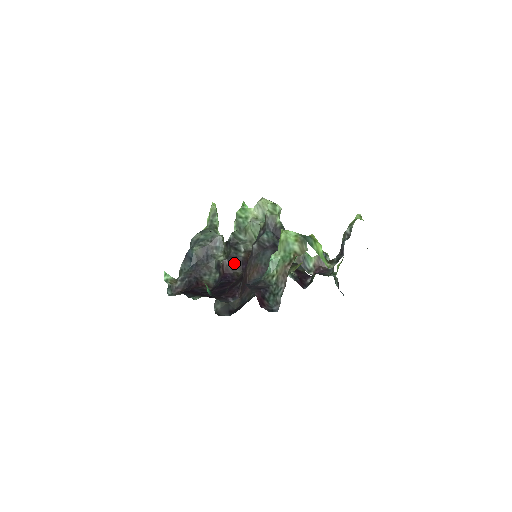
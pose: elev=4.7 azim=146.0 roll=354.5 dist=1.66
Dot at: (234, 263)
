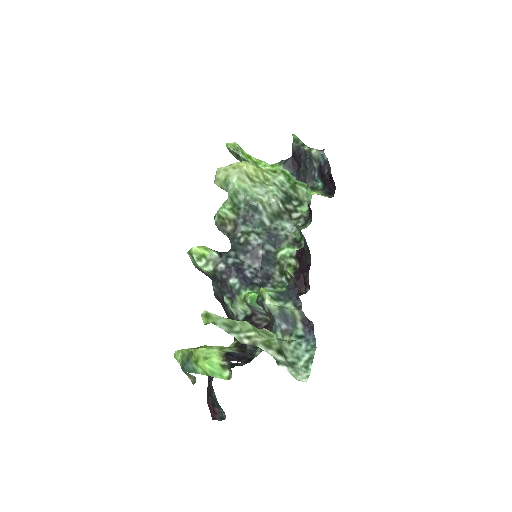
Dot at: occluded
